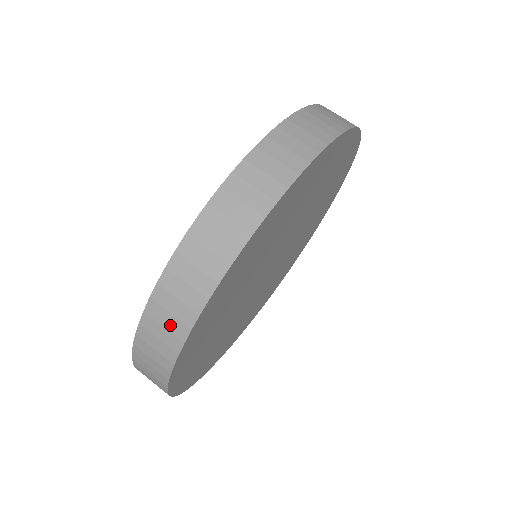
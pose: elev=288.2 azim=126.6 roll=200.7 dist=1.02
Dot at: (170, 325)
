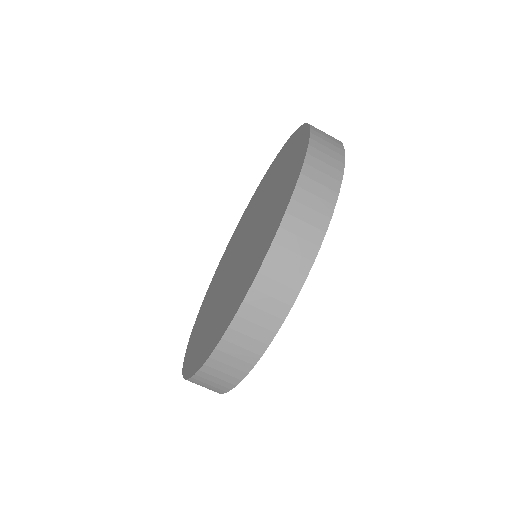
Dot at: occluded
